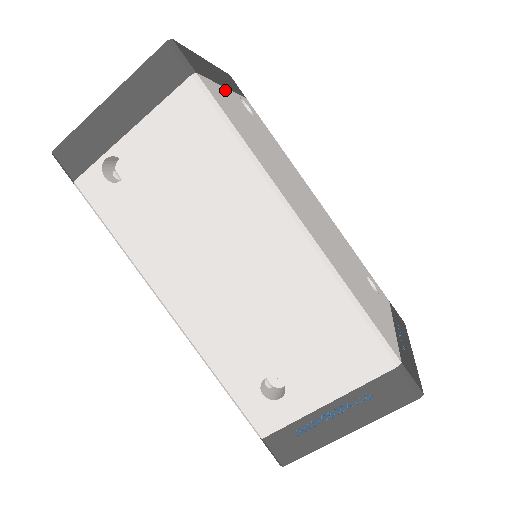
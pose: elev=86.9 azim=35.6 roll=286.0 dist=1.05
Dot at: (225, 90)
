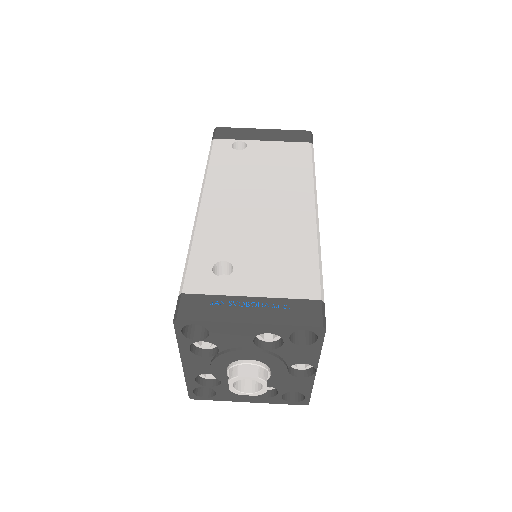
Dot at: occluded
